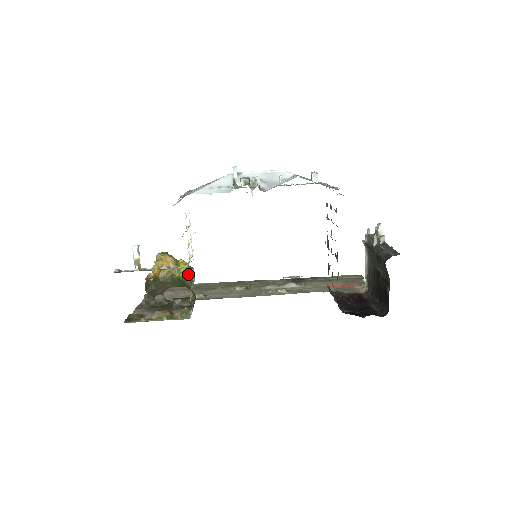
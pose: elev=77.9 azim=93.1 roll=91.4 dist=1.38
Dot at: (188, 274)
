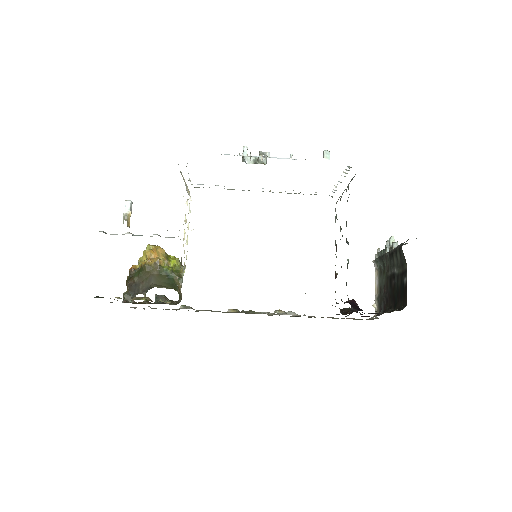
Dot at: (178, 270)
